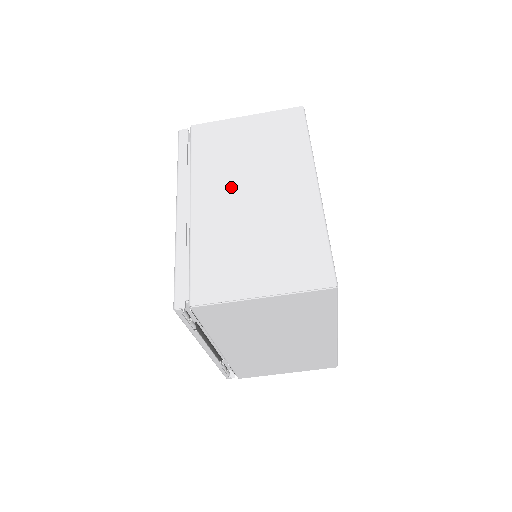
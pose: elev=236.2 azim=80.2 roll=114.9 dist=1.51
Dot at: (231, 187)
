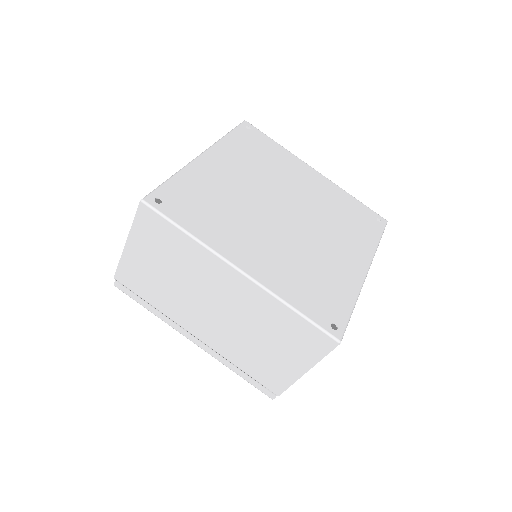
Dot at: (198, 311)
